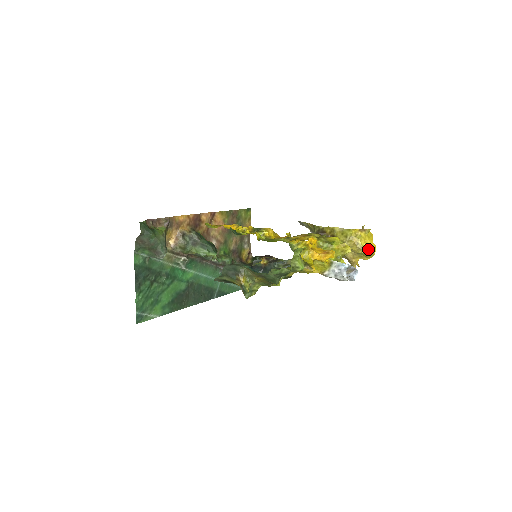
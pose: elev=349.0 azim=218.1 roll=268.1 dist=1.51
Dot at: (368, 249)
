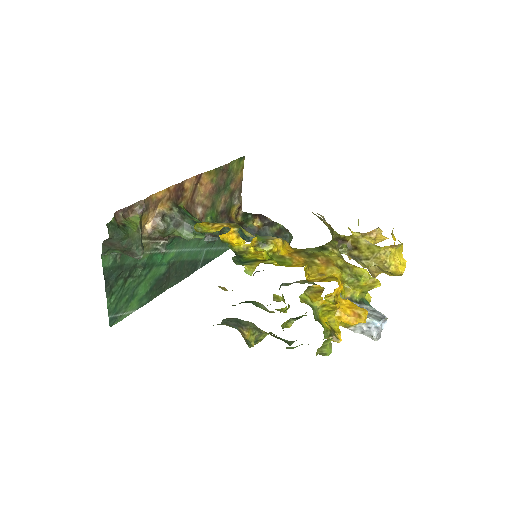
Dot at: (397, 269)
